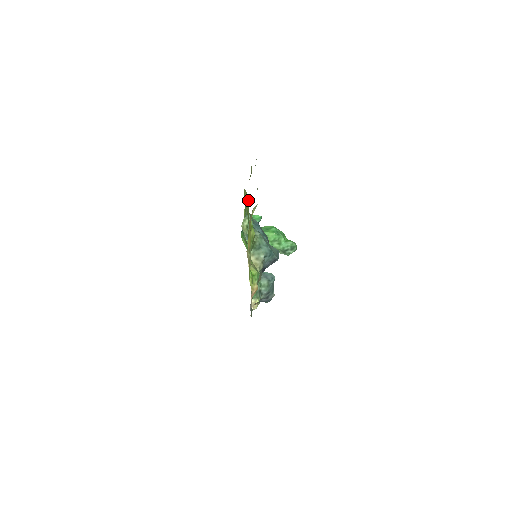
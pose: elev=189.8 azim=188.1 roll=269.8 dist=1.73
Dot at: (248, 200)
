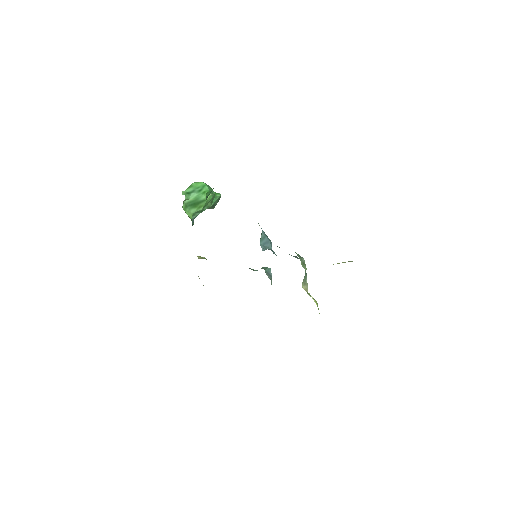
Dot at: occluded
